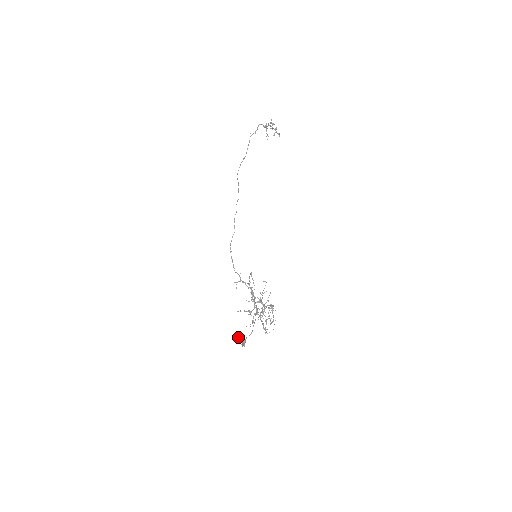
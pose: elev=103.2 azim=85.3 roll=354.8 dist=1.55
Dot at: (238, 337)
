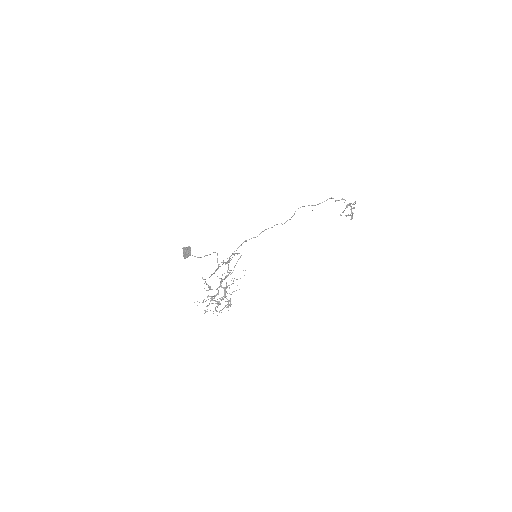
Dot at: (187, 248)
